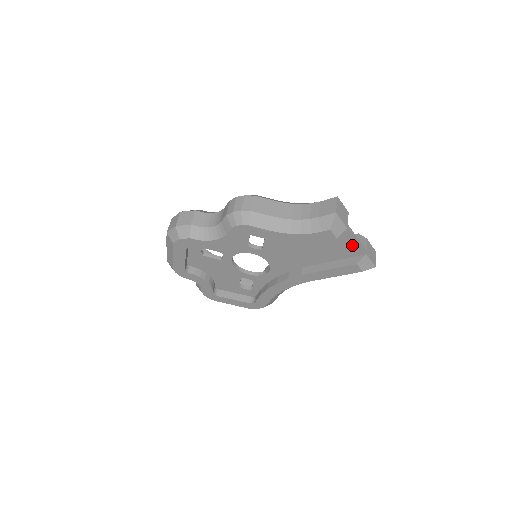
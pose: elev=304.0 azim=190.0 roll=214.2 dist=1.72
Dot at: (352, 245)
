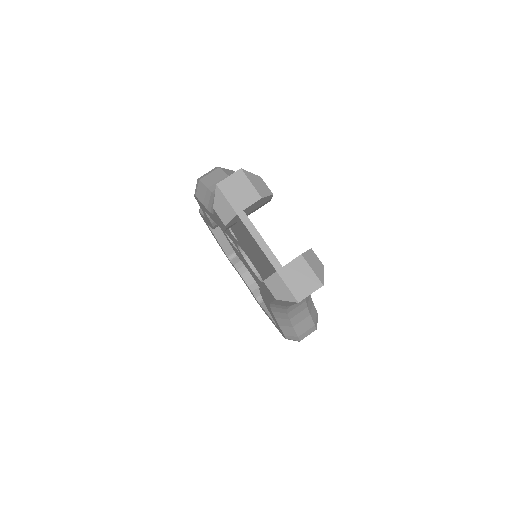
Dot at: (260, 249)
